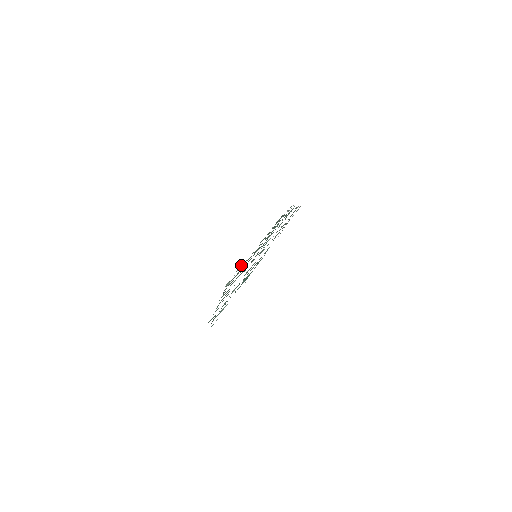
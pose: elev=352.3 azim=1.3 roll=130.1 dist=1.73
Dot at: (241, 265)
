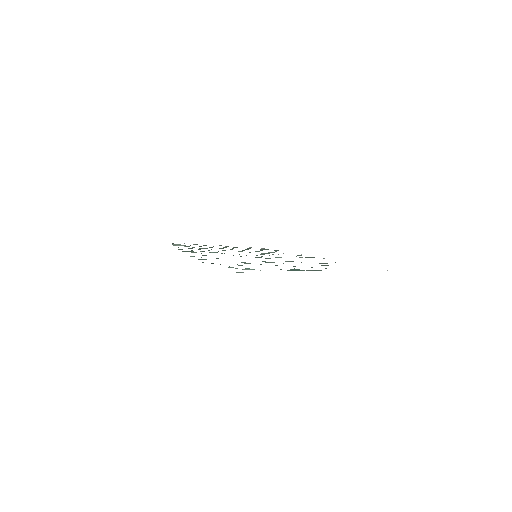
Dot at: (197, 244)
